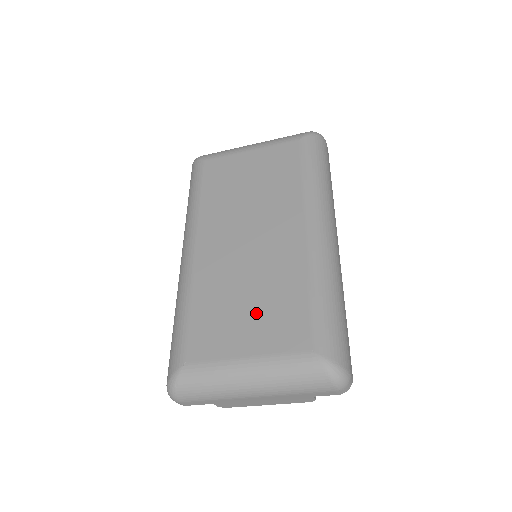
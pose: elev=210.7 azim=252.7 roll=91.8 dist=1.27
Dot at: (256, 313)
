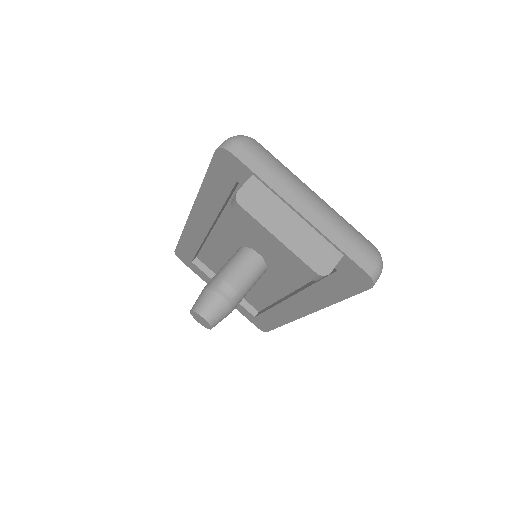
Dot at: occluded
